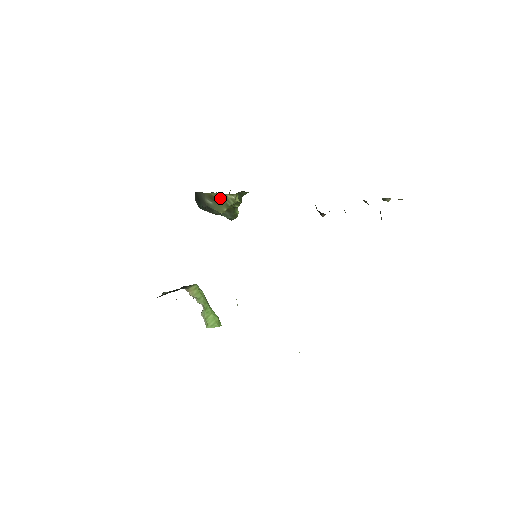
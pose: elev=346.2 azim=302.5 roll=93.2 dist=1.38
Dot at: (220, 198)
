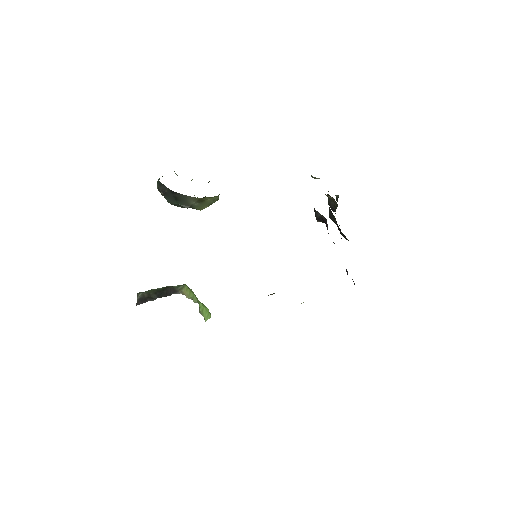
Dot at: (208, 200)
